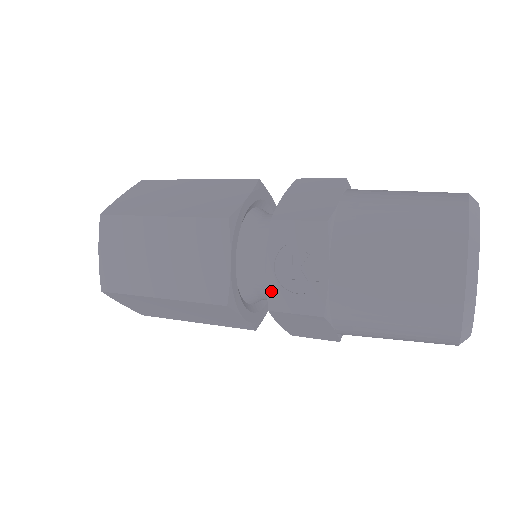
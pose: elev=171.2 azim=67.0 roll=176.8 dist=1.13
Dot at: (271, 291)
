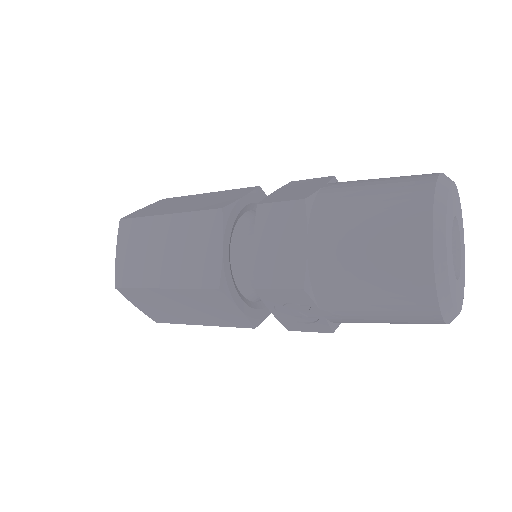
Dot at: (283, 322)
